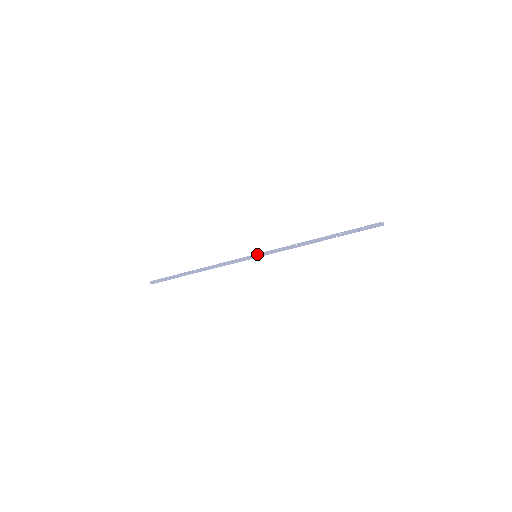
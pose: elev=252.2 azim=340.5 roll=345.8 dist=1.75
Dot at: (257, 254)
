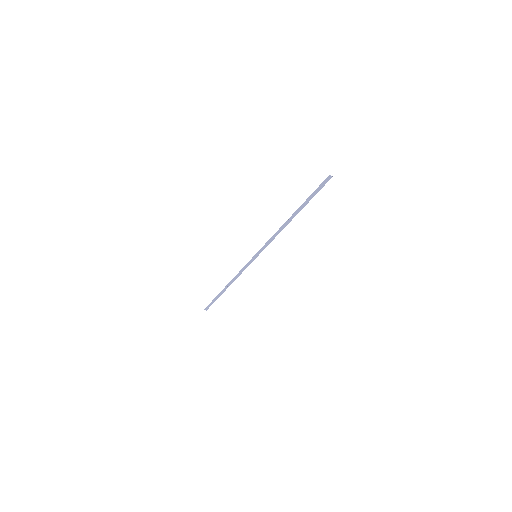
Dot at: (255, 255)
